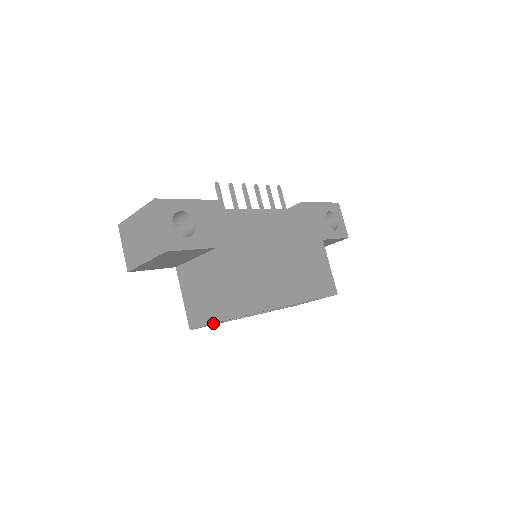
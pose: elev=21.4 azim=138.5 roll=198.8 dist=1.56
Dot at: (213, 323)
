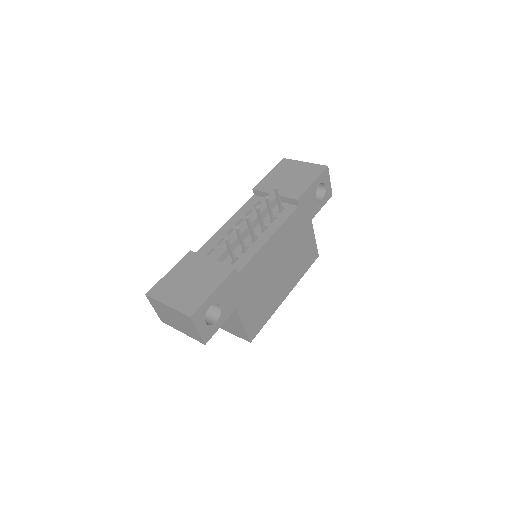
Dot at: occluded
